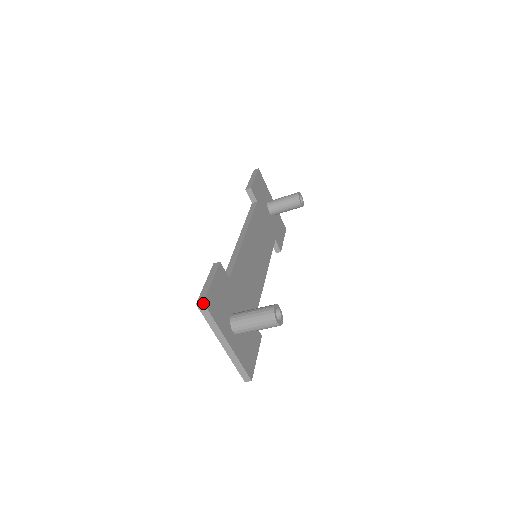
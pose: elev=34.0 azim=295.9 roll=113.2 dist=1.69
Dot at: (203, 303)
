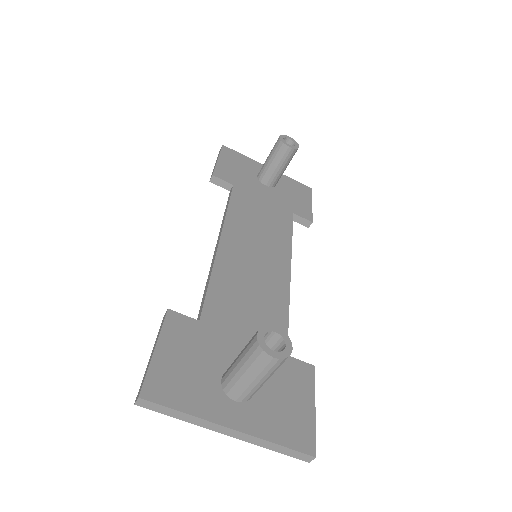
Dot at: (139, 398)
